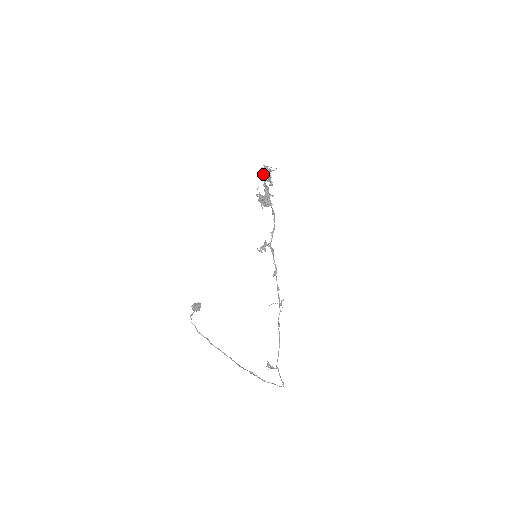
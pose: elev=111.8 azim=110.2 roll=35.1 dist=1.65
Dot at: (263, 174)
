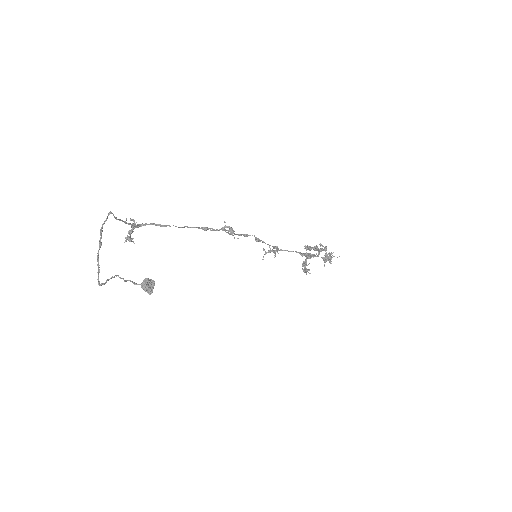
Dot at: (323, 246)
